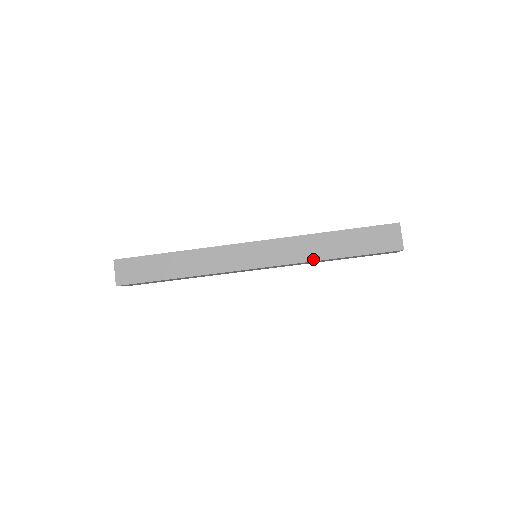
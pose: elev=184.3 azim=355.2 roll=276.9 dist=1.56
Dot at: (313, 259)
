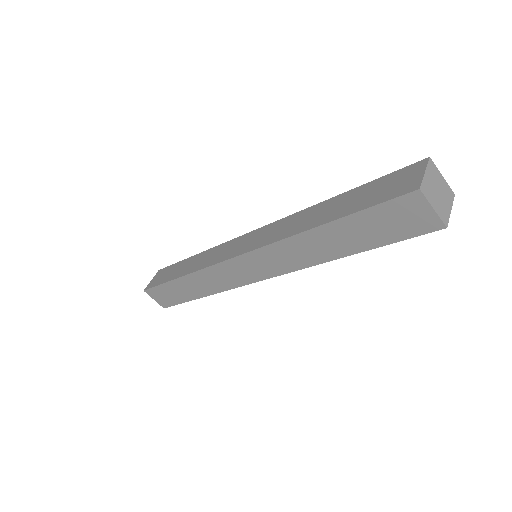
Dot at: (315, 263)
